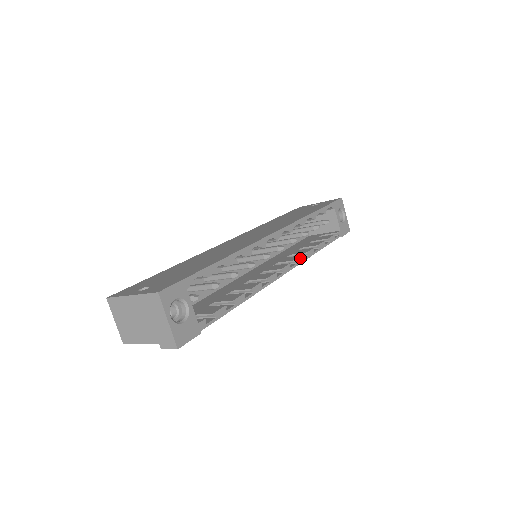
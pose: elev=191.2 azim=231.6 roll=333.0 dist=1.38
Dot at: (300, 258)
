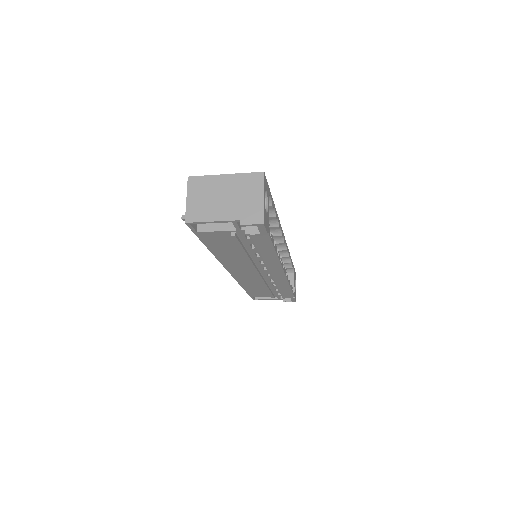
Dot at: (287, 275)
